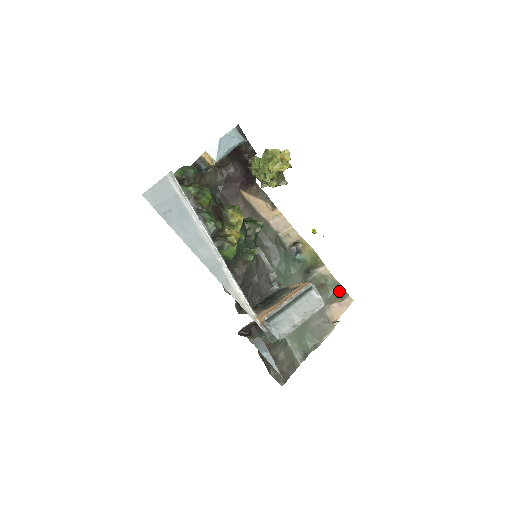
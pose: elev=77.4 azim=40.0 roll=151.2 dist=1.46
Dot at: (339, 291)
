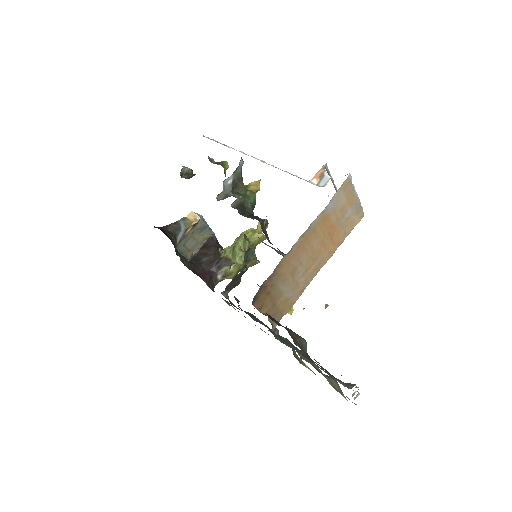
Dot at: (337, 382)
